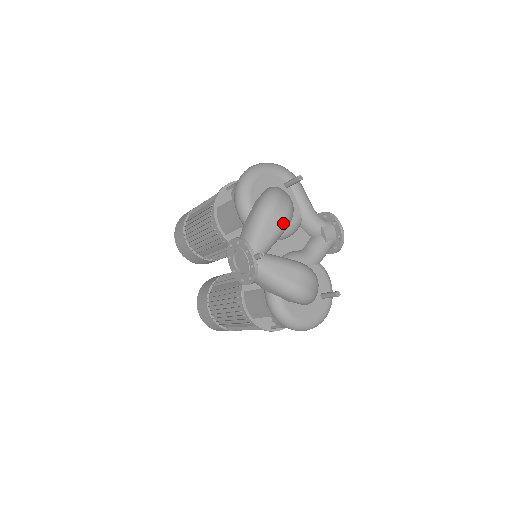
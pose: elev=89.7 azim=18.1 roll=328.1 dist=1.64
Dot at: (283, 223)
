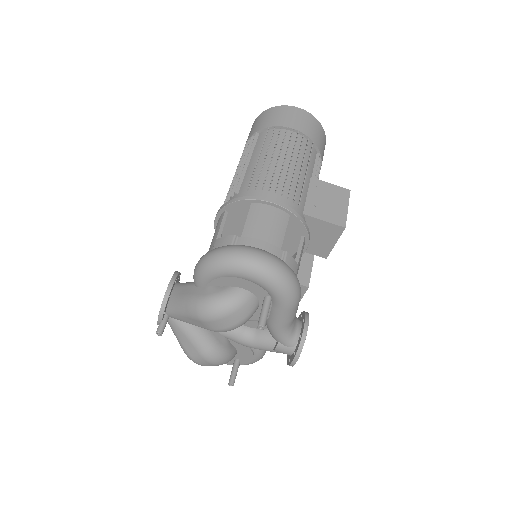
Dot at: occluded
